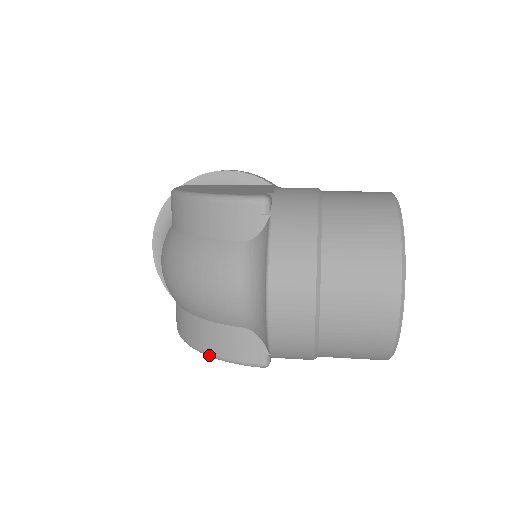
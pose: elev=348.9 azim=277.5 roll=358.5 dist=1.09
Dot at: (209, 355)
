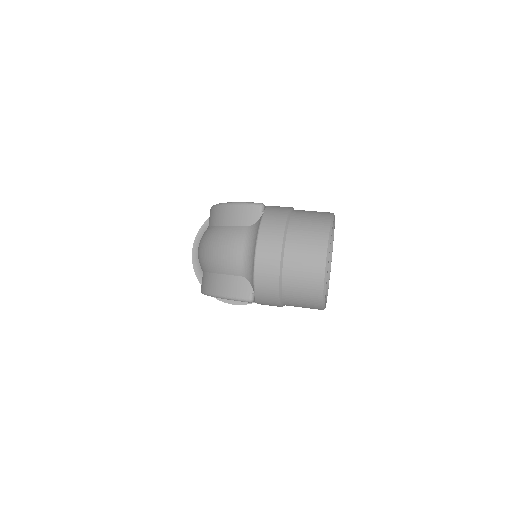
Dot at: (219, 296)
